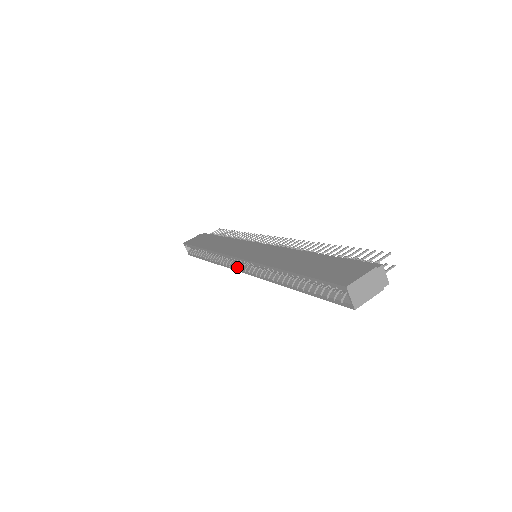
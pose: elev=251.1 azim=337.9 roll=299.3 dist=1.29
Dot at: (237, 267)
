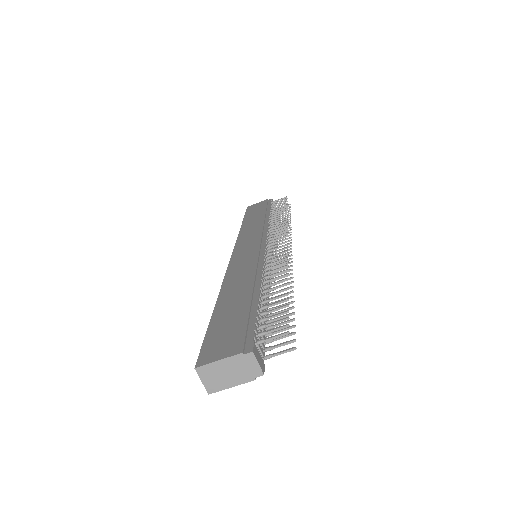
Dot at: occluded
